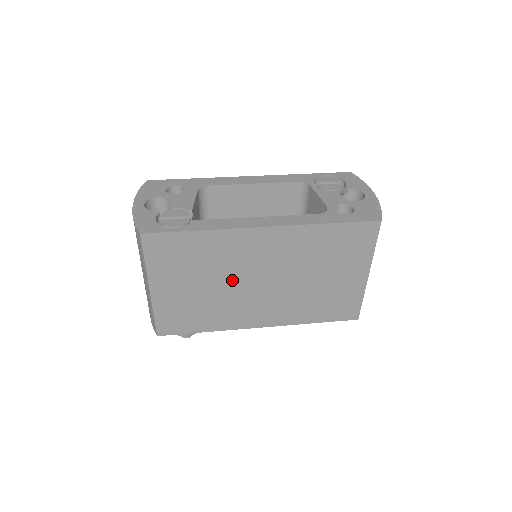
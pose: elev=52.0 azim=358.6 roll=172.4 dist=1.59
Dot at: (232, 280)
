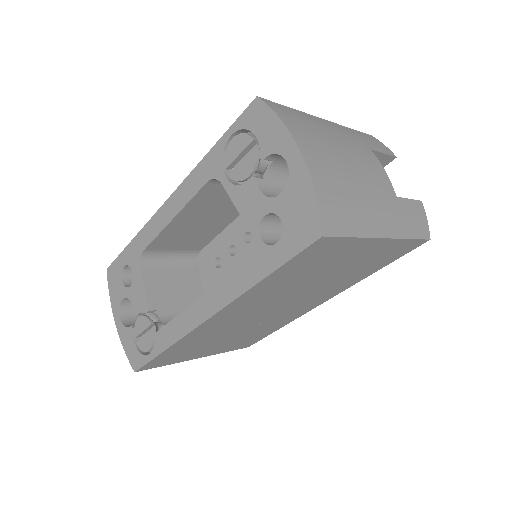
Dot at: (245, 326)
